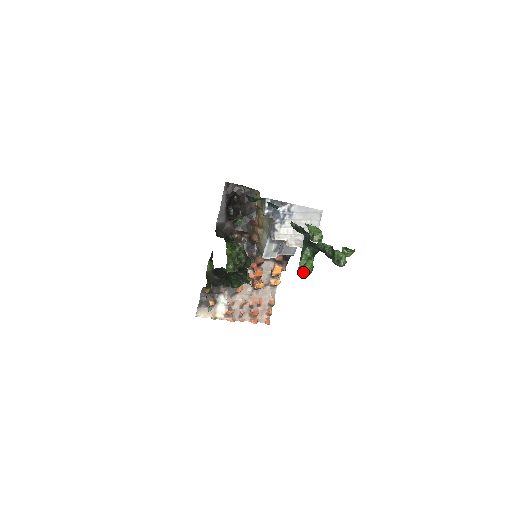
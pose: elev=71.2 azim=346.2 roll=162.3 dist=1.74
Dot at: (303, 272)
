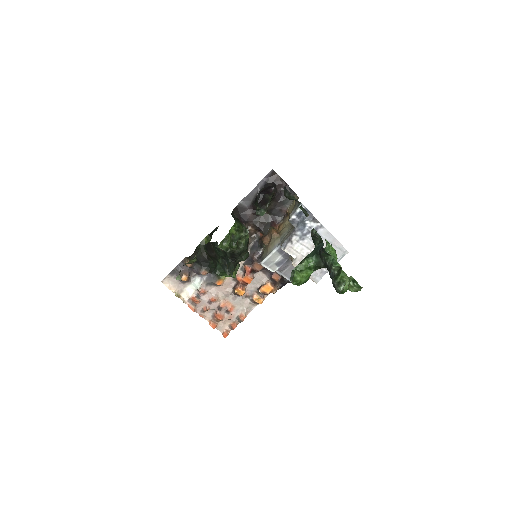
Dot at: (295, 276)
